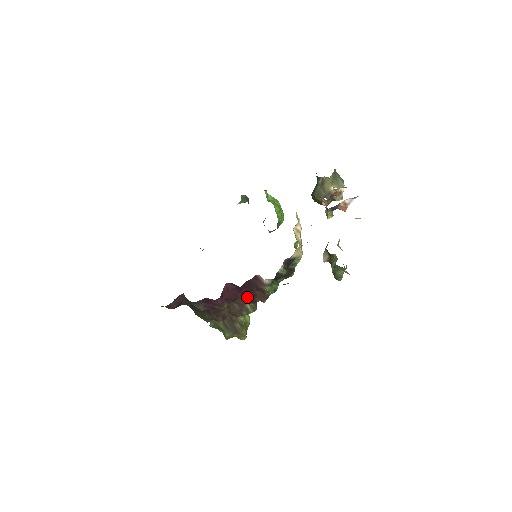
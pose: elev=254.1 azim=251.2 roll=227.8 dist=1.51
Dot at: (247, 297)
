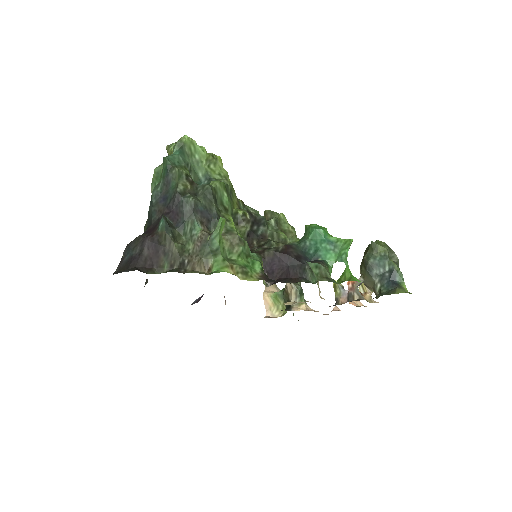
Dot at: occluded
